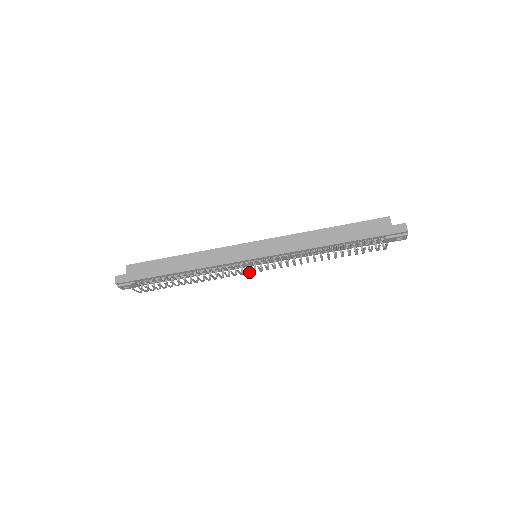
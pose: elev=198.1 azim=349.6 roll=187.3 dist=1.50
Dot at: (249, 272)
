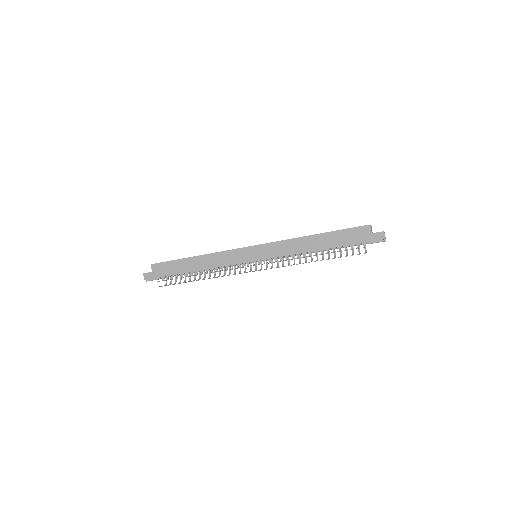
Dot at: (251, 269)
